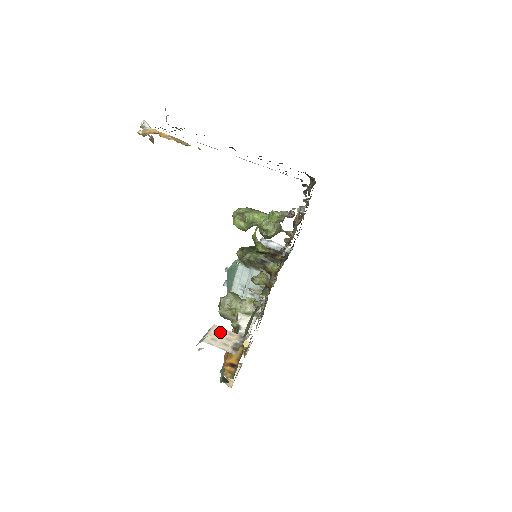
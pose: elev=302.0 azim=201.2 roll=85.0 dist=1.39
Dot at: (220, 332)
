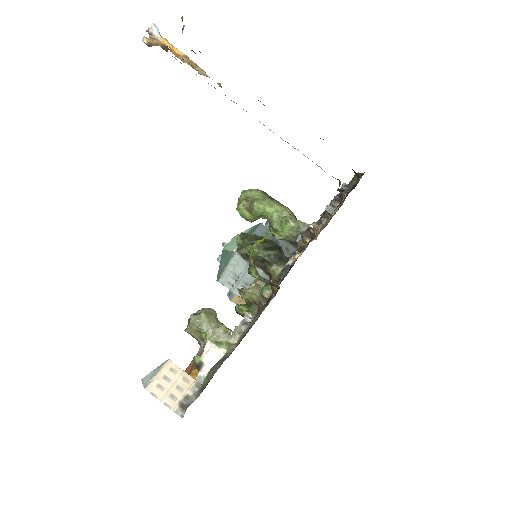
Dot at: (173, 374)
